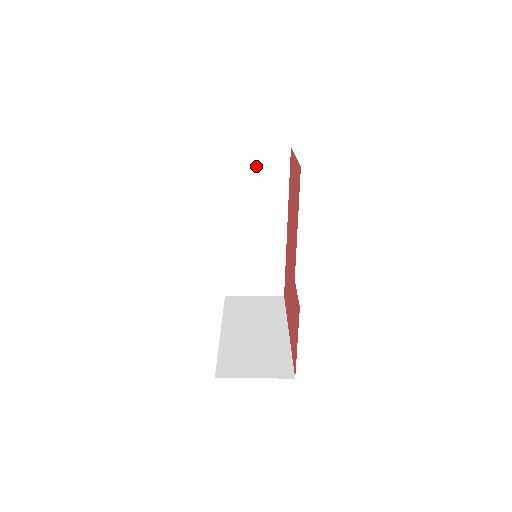
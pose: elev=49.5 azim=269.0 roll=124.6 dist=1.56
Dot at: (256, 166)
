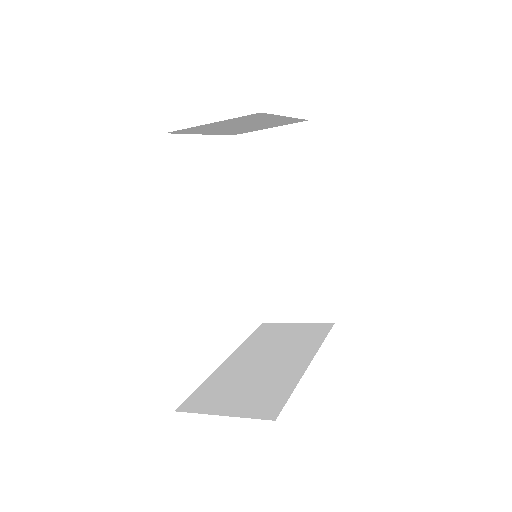
Dot at: (272, 152)
